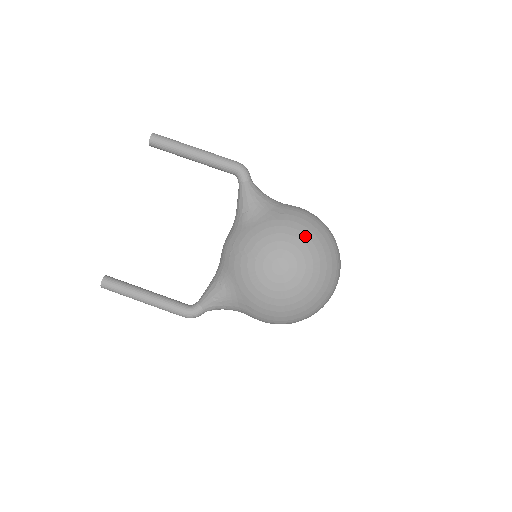
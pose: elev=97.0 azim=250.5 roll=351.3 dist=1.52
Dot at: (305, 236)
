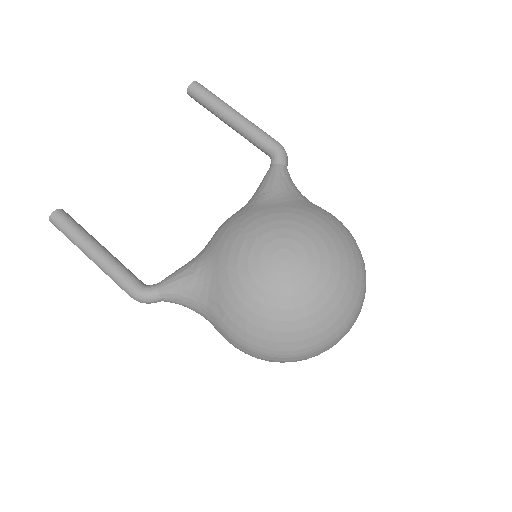
Dot at: (331, 239)
